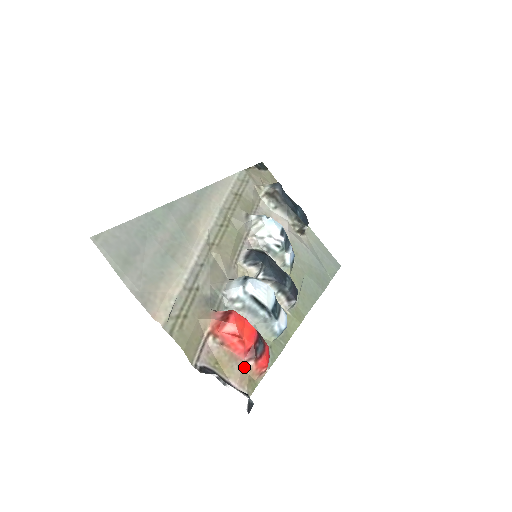
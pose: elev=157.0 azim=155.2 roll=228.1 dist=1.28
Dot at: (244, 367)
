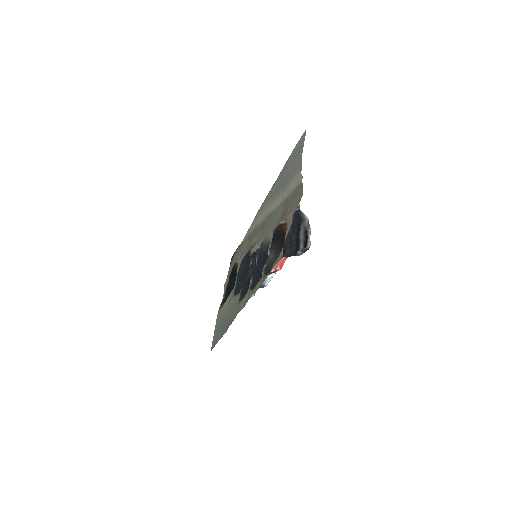
Dot at: occluded
